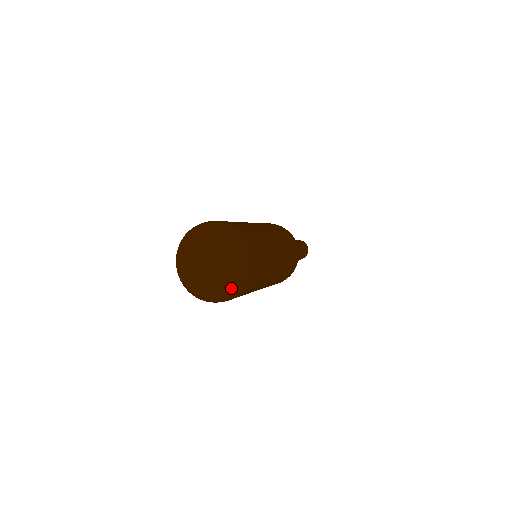
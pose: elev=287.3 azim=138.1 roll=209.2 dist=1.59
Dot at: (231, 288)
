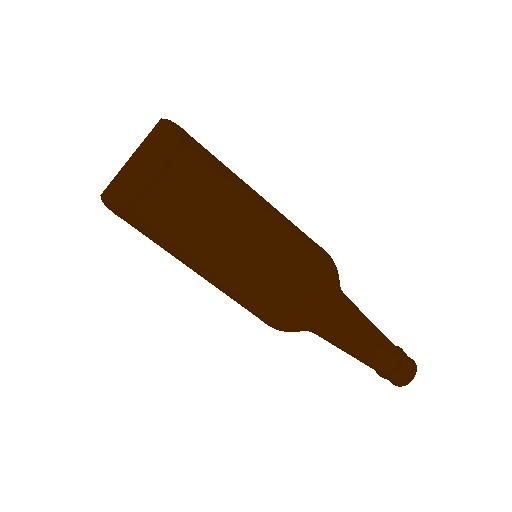
Dot at: (122, 168)
